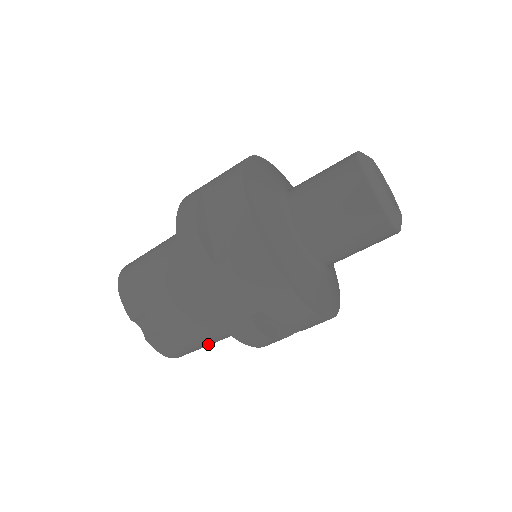
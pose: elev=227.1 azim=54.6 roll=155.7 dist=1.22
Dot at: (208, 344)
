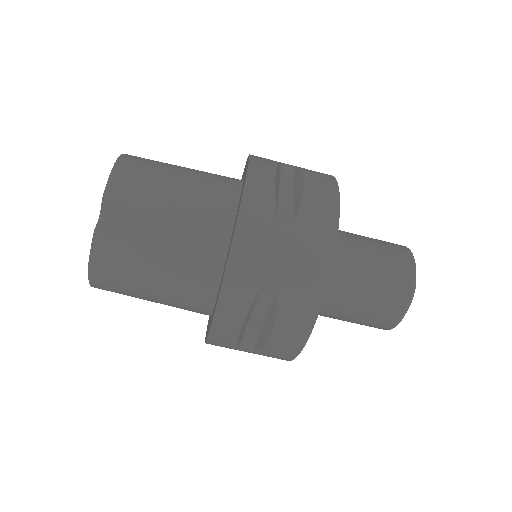
Dot at: (146, 293)
